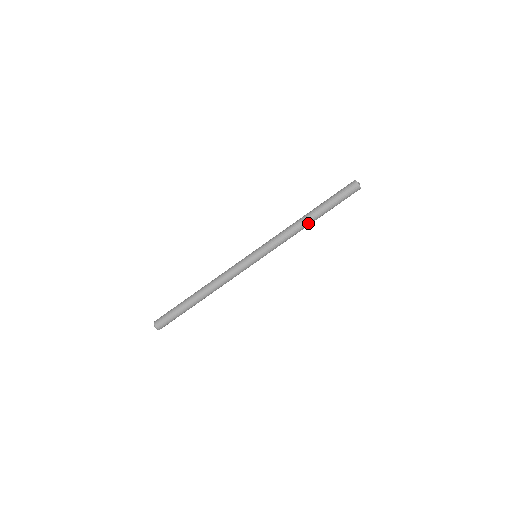
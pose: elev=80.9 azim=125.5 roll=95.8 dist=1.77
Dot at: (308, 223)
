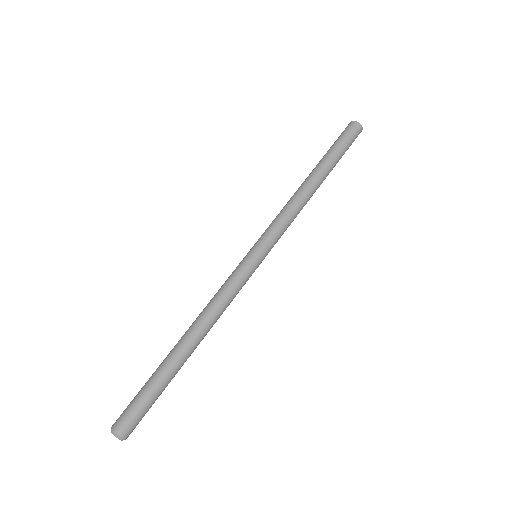
Dot at: (309, 182)
